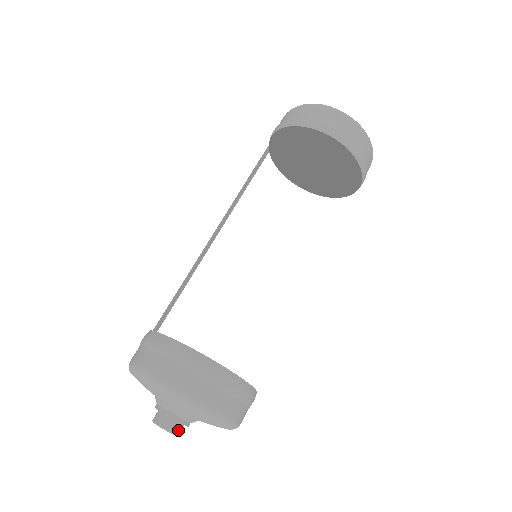
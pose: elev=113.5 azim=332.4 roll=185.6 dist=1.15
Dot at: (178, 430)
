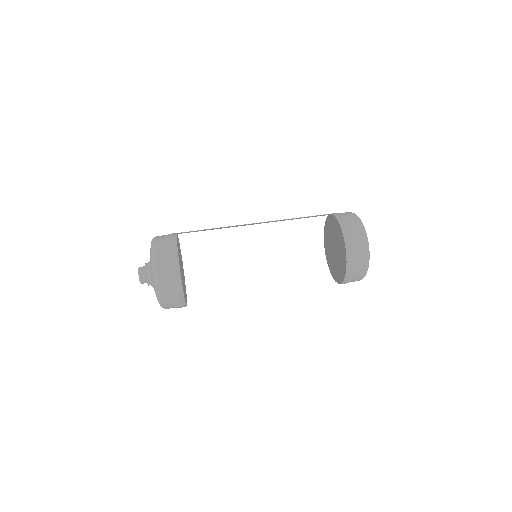
Dot at: occluded
